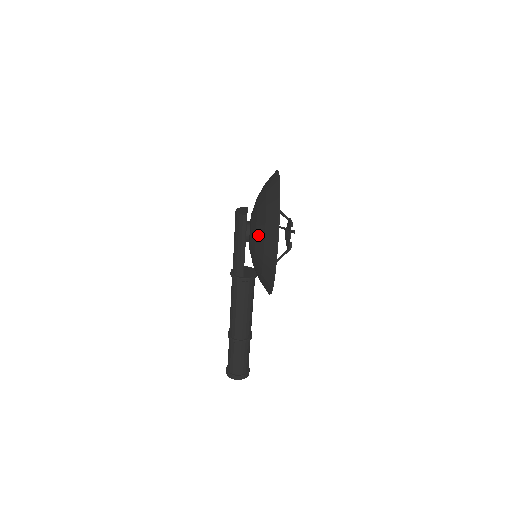
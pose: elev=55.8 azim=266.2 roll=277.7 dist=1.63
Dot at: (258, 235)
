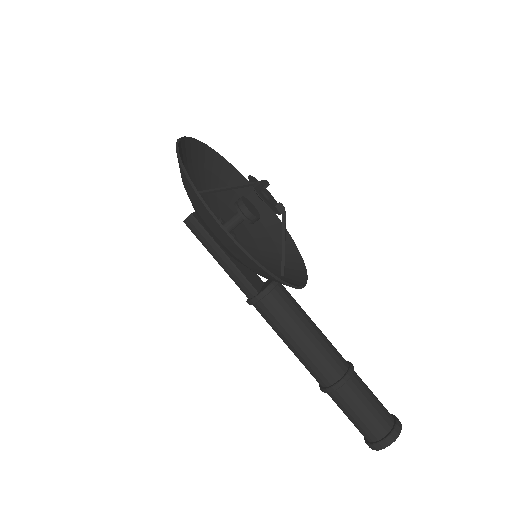
Dot at: (200, 220)
